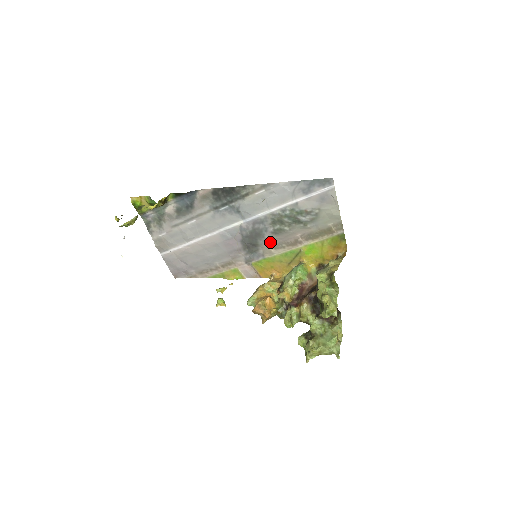
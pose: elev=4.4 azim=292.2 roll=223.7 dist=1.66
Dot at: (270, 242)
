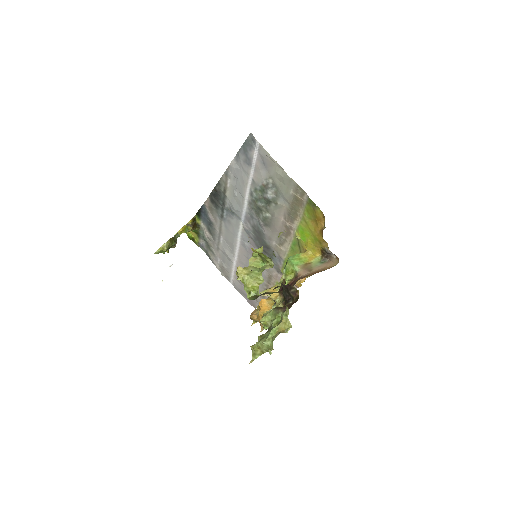
Dot at: (272, 238)
